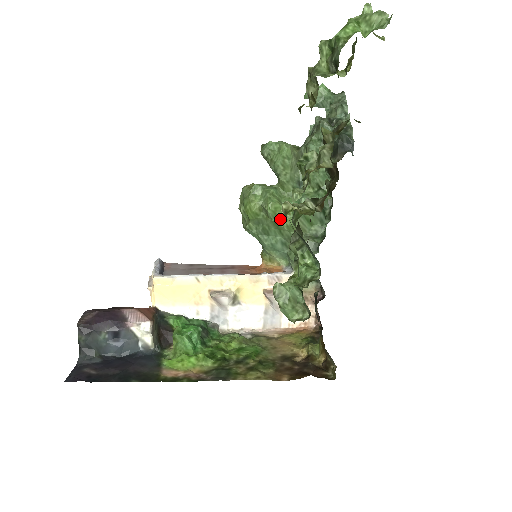
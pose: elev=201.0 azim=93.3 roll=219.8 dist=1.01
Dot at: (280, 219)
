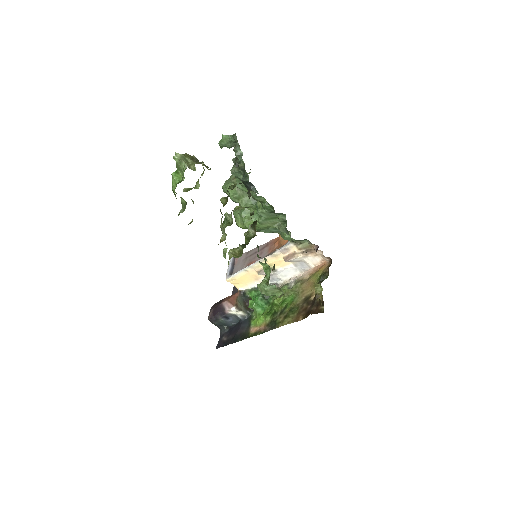
Dot at: (257, 227)
